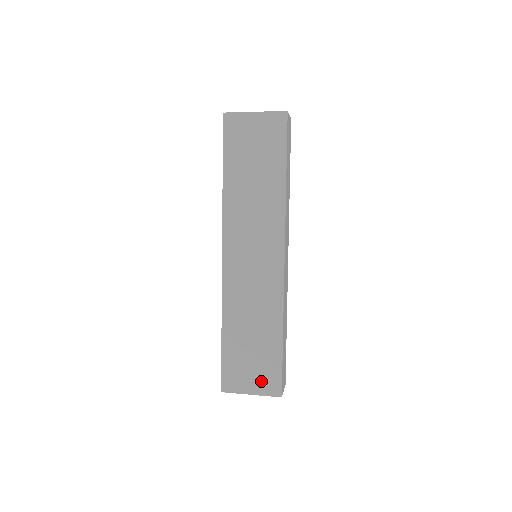
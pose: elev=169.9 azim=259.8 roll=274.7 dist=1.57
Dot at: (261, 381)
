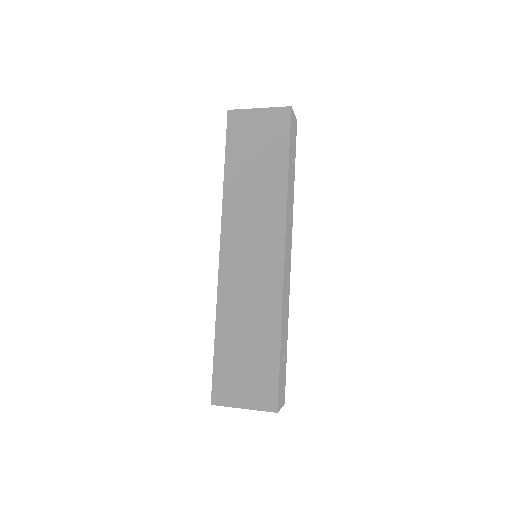
Dot at: (255, 393)
